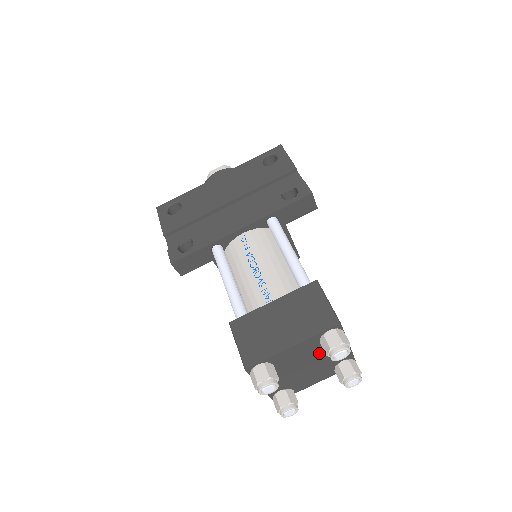
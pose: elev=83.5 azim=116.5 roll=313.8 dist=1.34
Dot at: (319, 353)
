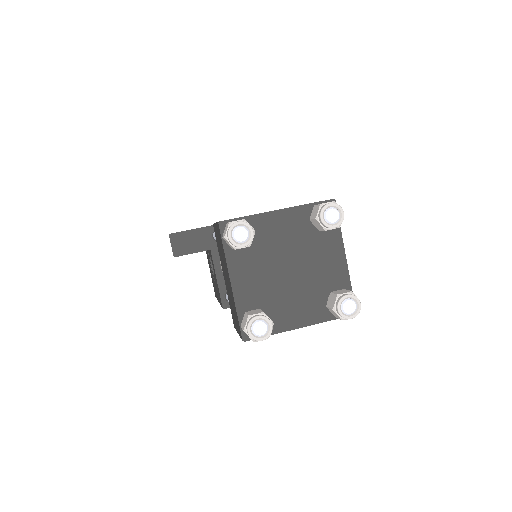
Dot at: (308, 249)
